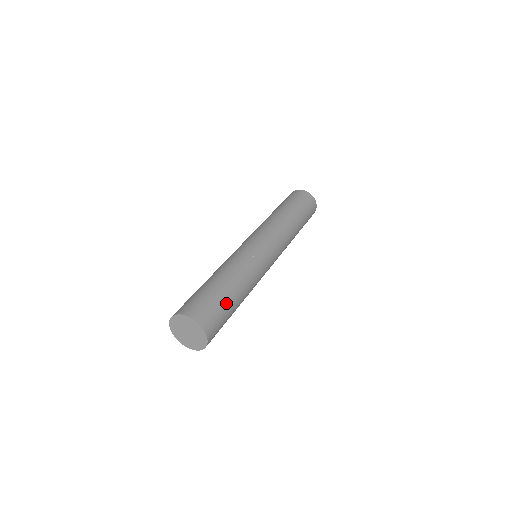
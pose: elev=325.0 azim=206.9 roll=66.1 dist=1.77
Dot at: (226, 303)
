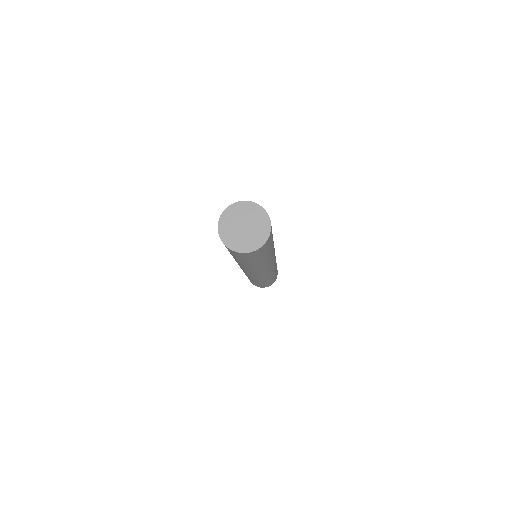
Dot at: (272, 237)
